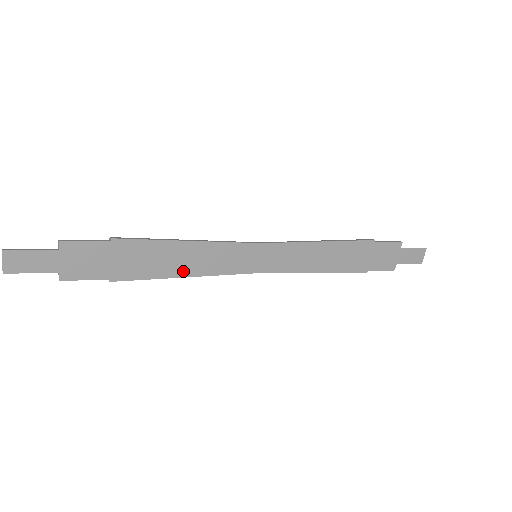
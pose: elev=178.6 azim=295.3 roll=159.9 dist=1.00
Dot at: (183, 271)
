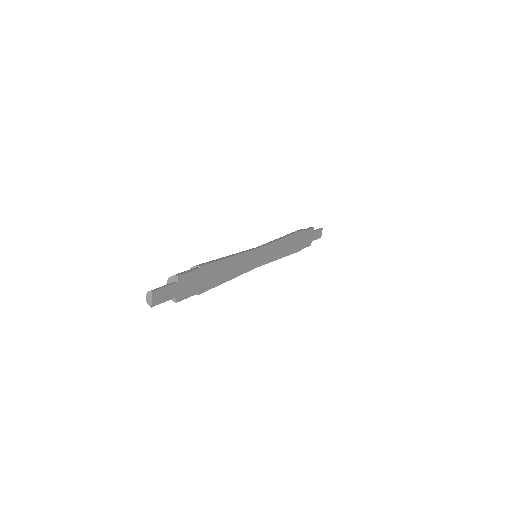
Dot at: (229, 277)
